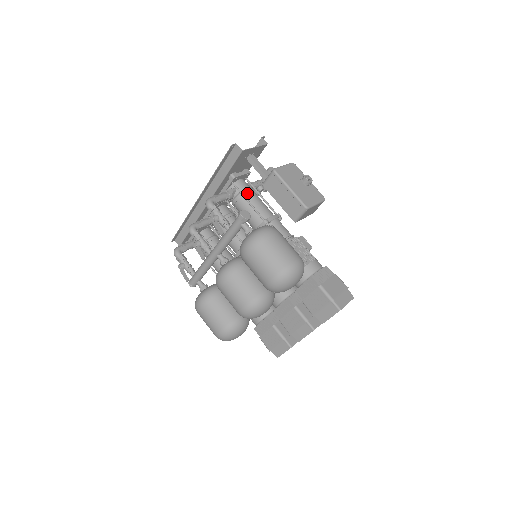
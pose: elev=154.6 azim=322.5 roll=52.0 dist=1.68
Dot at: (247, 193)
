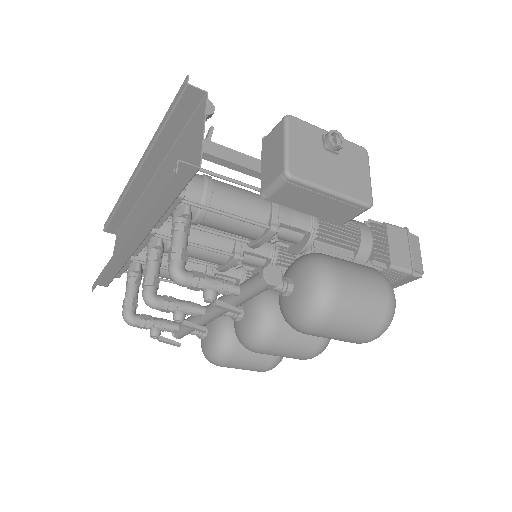
Dot at: (212, 199)
